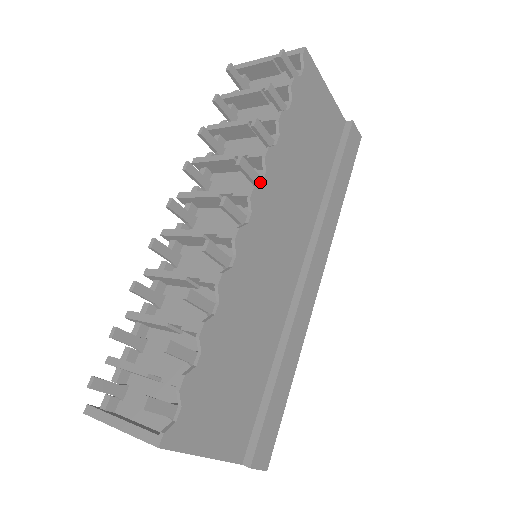
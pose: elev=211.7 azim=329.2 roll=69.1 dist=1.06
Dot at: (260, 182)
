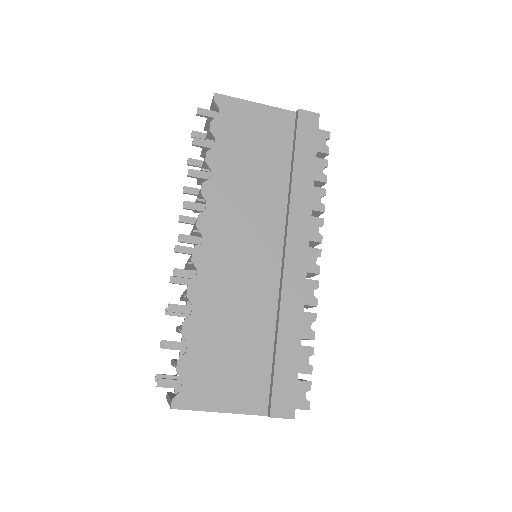
Dot at: (205, 211)
